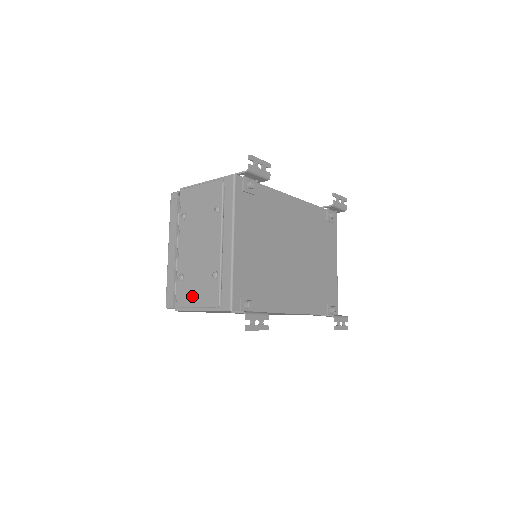
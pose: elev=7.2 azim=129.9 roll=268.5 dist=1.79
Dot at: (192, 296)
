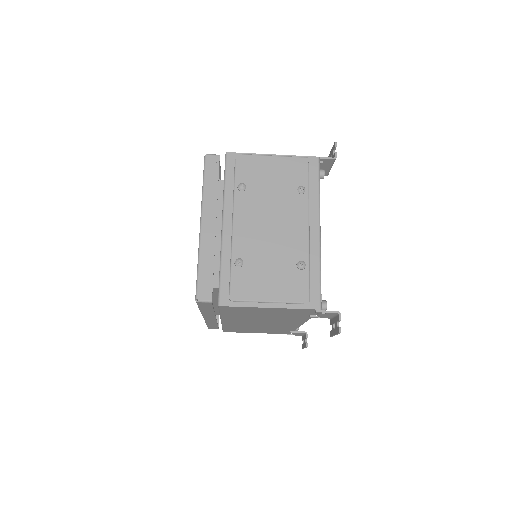
Dot at: (261, 287)
